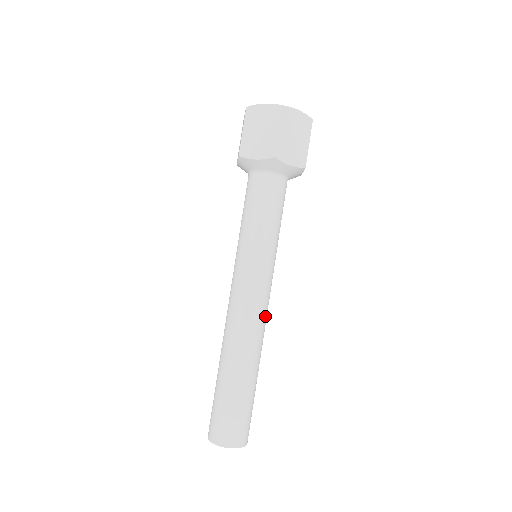
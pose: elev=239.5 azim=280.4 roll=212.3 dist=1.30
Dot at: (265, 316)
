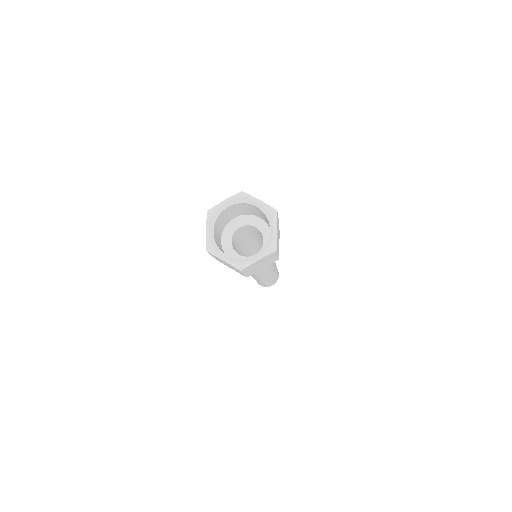
Dot at: (272, 270)
